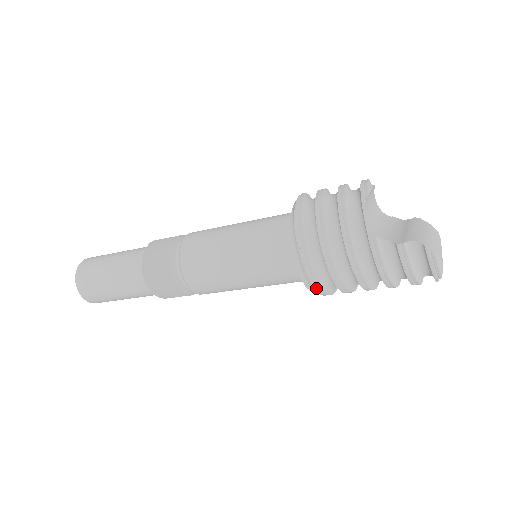
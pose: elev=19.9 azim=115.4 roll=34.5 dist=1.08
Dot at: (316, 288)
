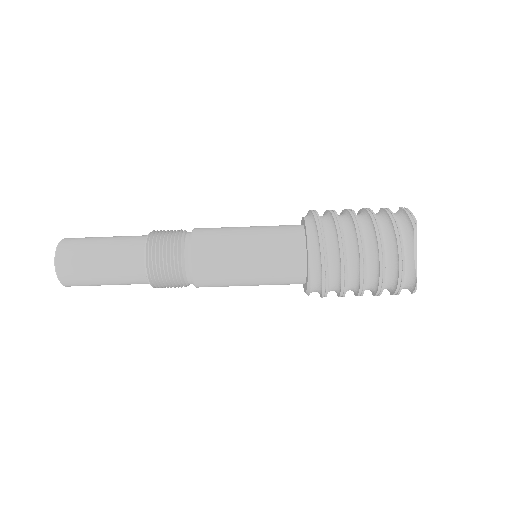
Dot at: (317, 220)
